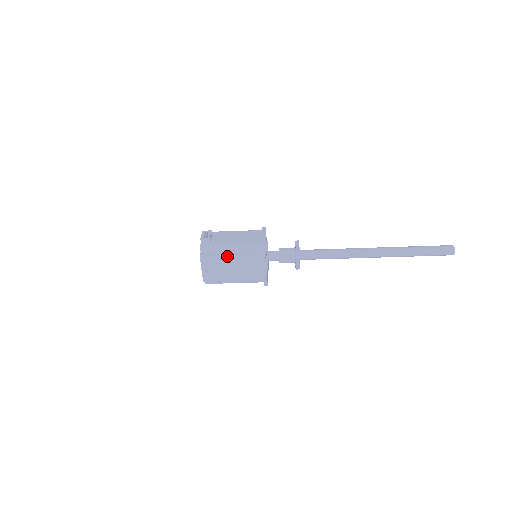
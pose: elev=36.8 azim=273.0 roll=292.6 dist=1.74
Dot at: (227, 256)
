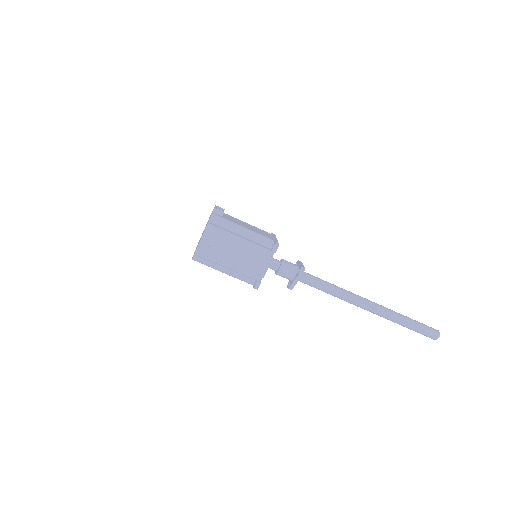
Dot at: (236, 236)
